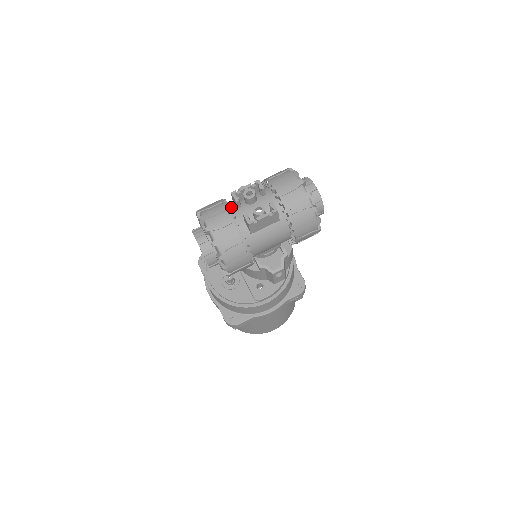
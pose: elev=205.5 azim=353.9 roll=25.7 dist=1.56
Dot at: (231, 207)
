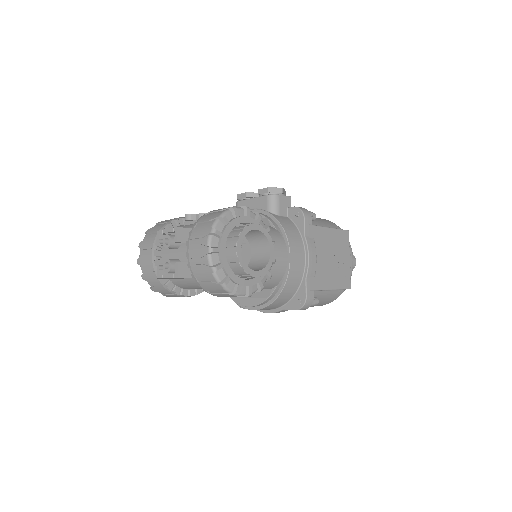
Dot at: occluded
